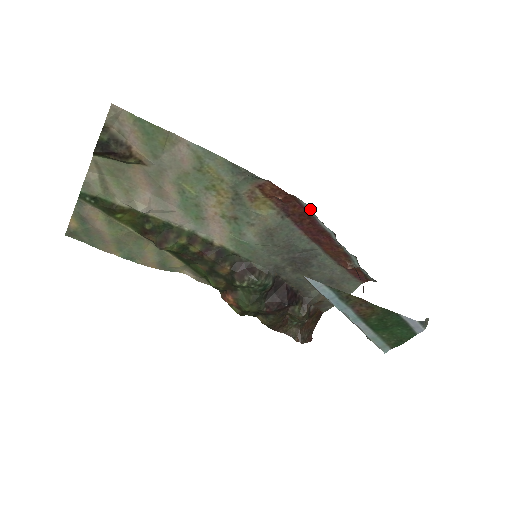
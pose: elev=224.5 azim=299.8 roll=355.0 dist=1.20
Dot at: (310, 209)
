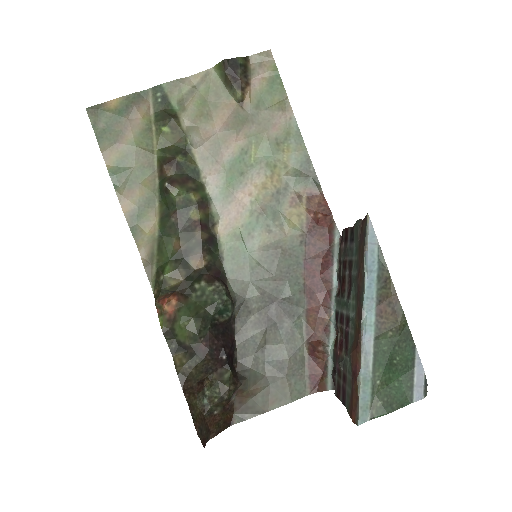
Dot at: (338, 242)
